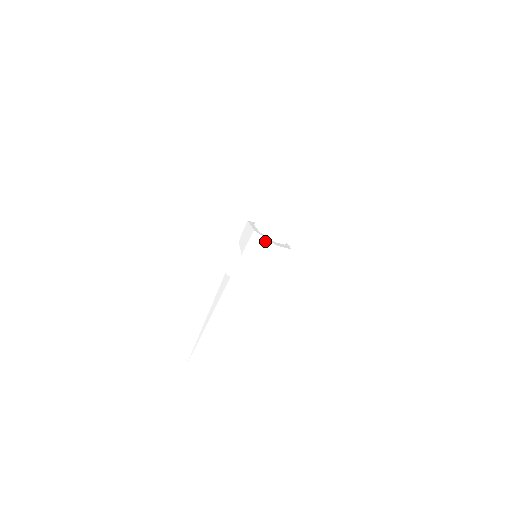
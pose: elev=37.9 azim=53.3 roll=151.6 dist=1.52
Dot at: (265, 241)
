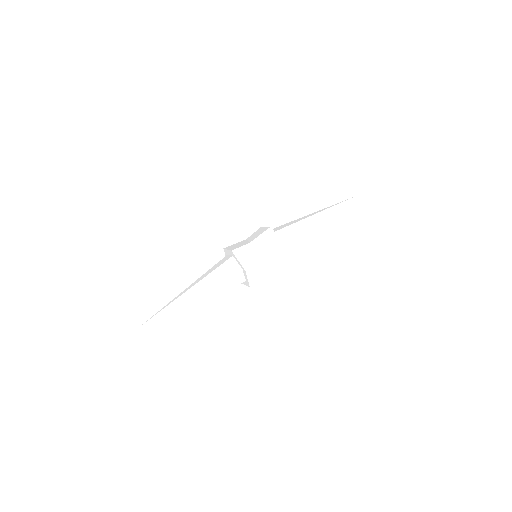
Dot at: (276, 238)
